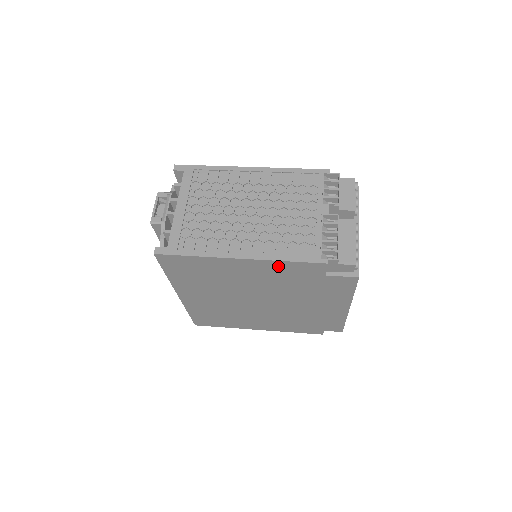
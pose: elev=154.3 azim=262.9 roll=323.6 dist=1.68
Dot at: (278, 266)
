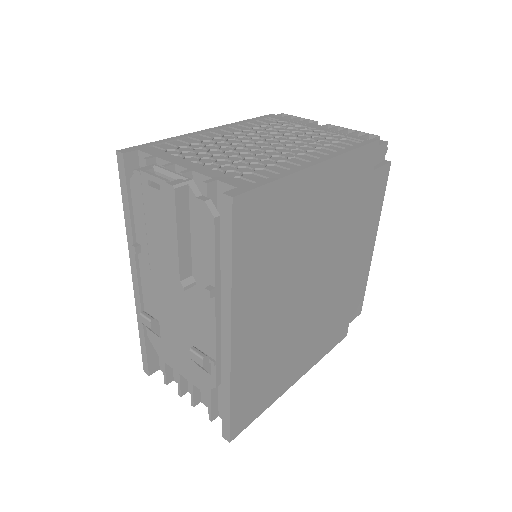
Dot at: (346, 167)
